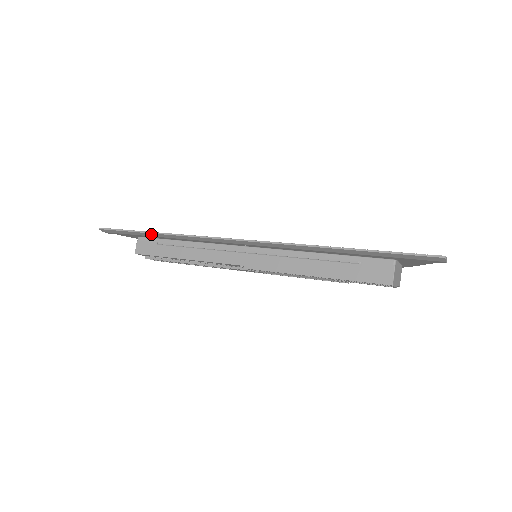
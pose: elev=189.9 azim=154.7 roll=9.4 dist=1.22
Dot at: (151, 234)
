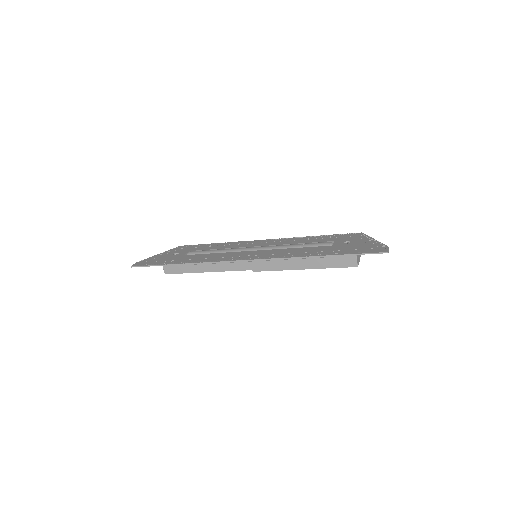
Dot at: occluded
